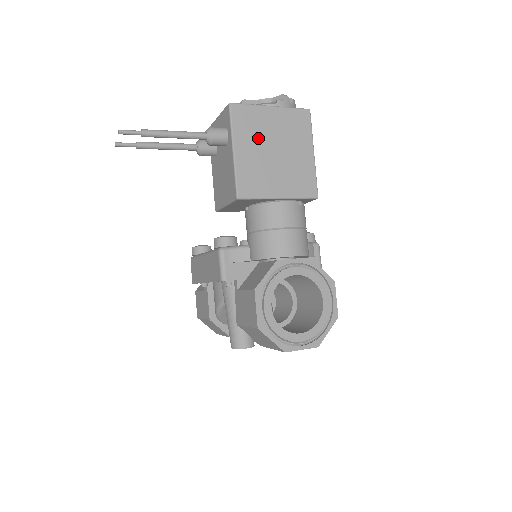
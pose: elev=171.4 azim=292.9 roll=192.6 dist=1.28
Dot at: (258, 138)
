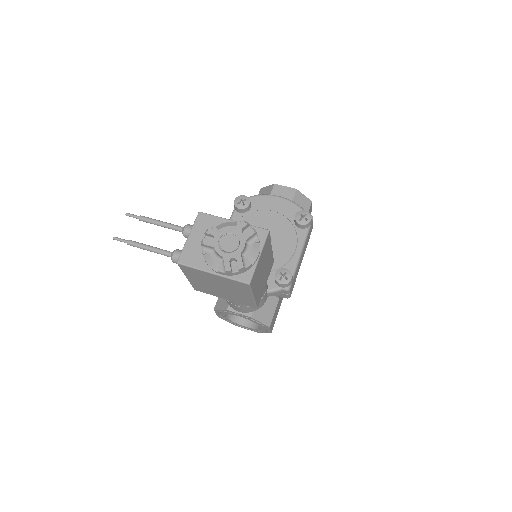
Dot at: (204, 280)
